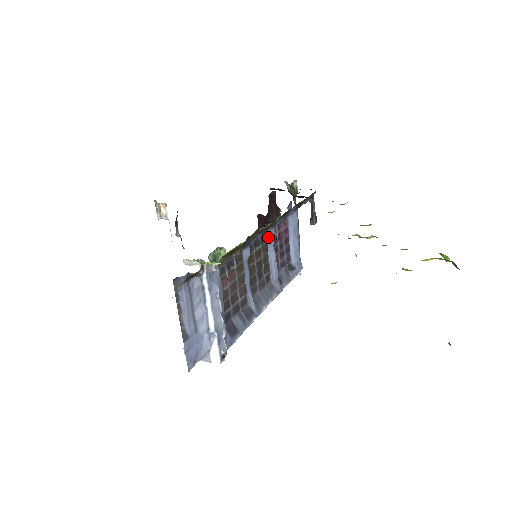
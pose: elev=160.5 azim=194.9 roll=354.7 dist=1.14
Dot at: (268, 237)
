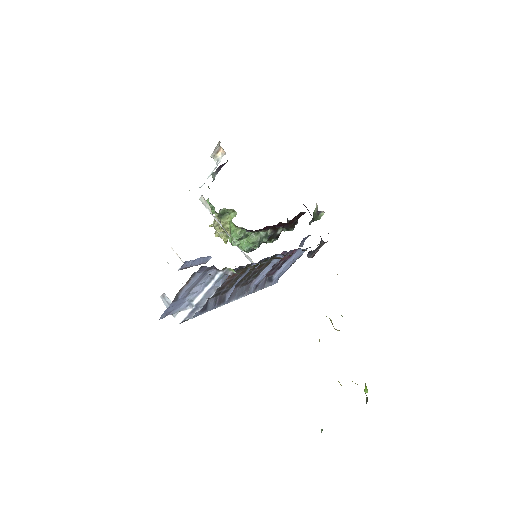
Dot at: occluded
